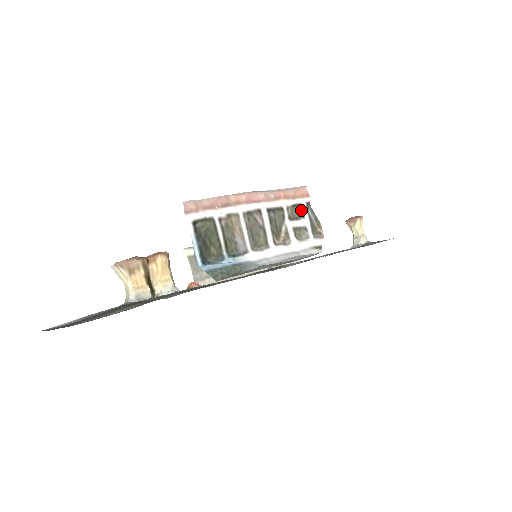
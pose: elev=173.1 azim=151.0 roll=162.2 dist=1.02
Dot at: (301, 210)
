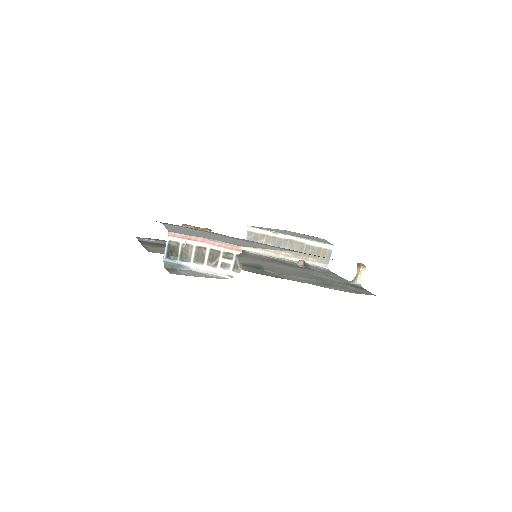
Dot at: (231, 256)
